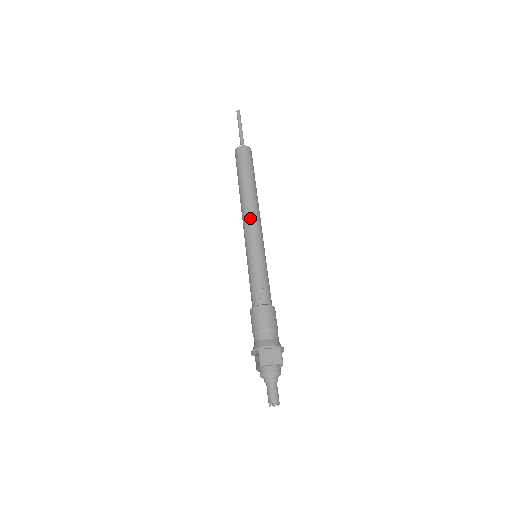
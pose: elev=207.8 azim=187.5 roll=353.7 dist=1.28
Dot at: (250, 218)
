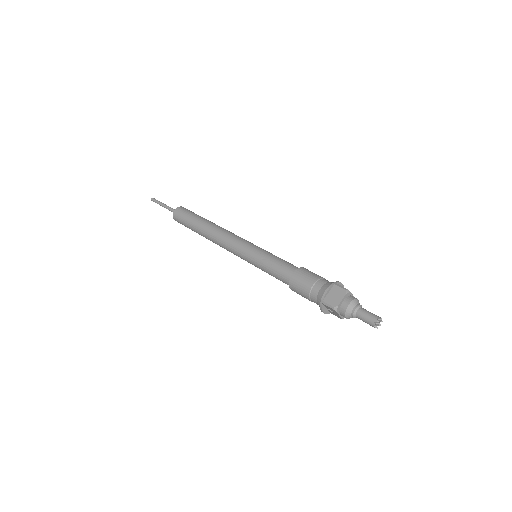
Dot at: (225, 240)
